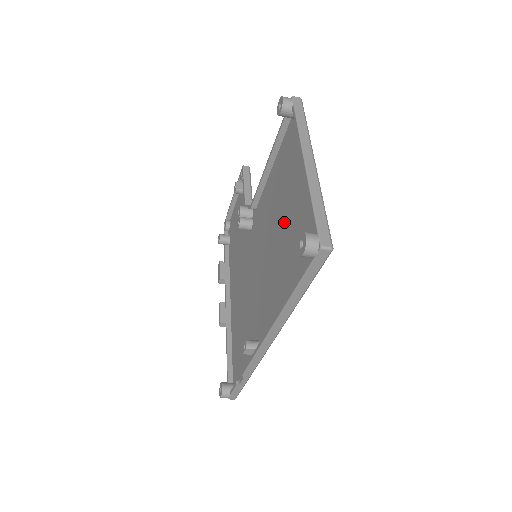
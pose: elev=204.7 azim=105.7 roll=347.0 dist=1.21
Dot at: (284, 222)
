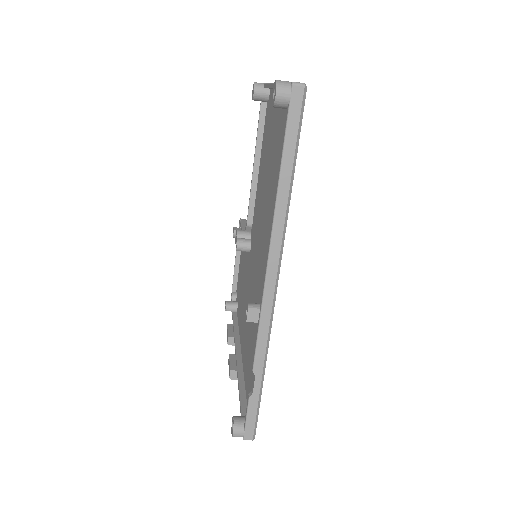
Dot at: (271, 169)
